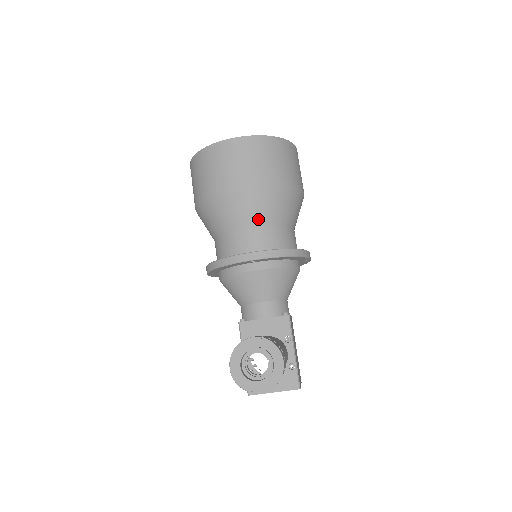
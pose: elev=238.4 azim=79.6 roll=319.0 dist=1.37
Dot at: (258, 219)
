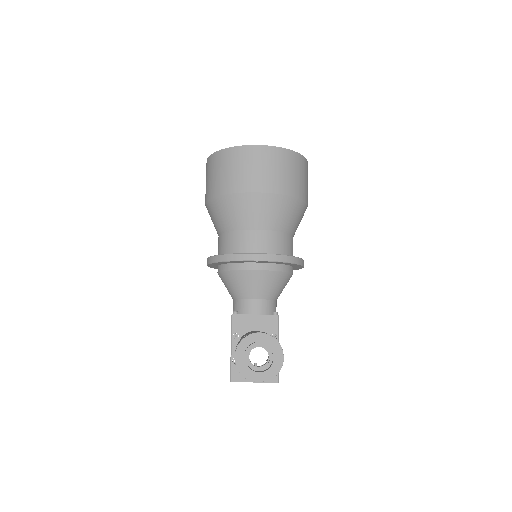
Dot at: (267, 224)
